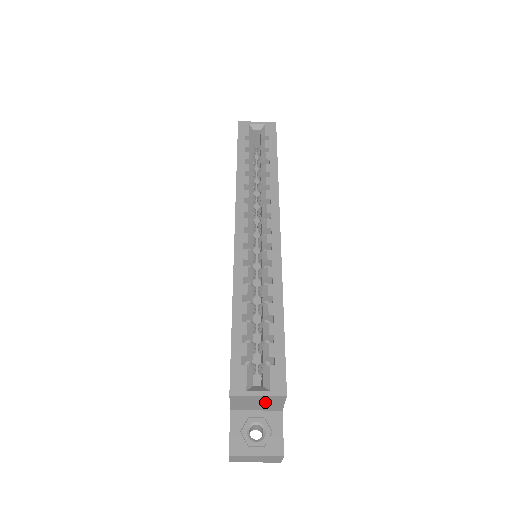
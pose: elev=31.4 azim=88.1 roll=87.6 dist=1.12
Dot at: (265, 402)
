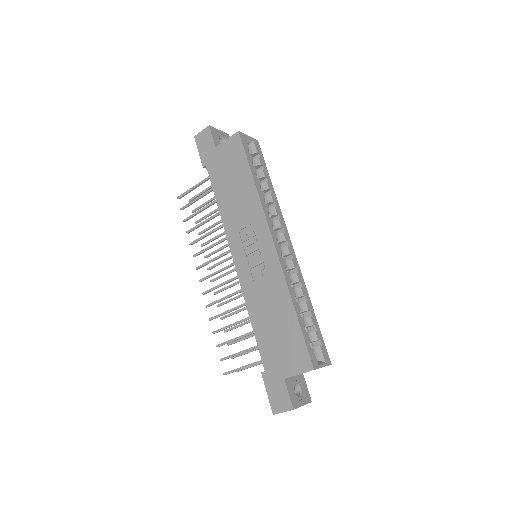
Dot at: occluded
